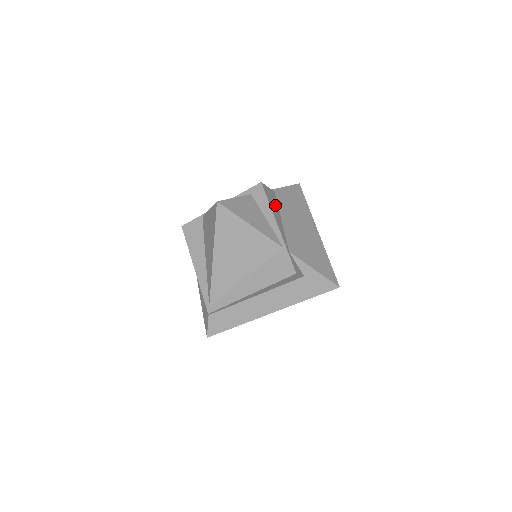
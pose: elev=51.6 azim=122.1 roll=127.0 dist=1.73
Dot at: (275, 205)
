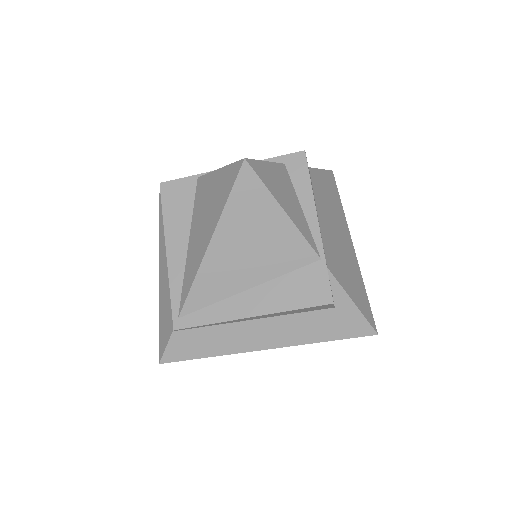
Dot at: occluded
